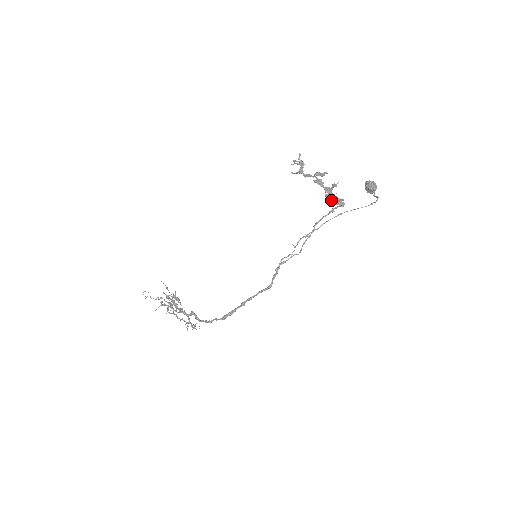
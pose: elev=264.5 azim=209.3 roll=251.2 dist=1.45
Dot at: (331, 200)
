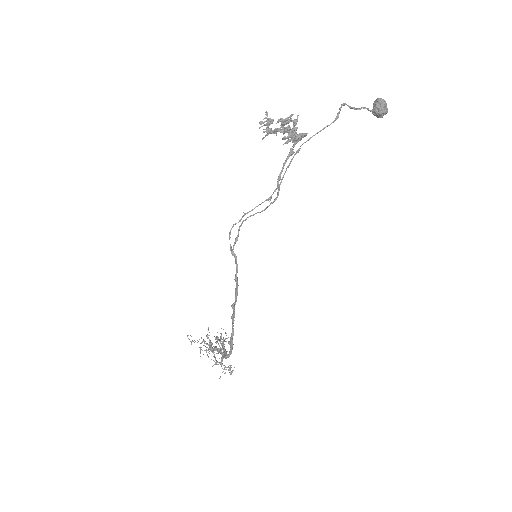
Dot at: (289, 140)
